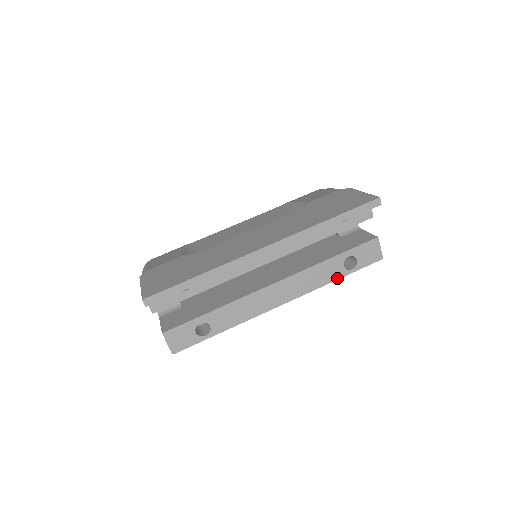
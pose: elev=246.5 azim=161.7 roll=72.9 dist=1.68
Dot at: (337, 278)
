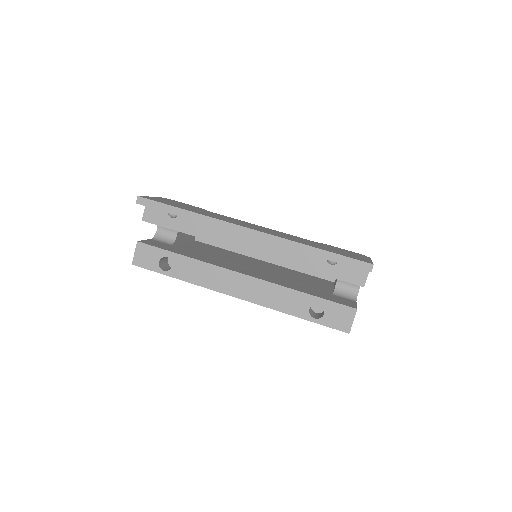
Dot at: (296, 315)
